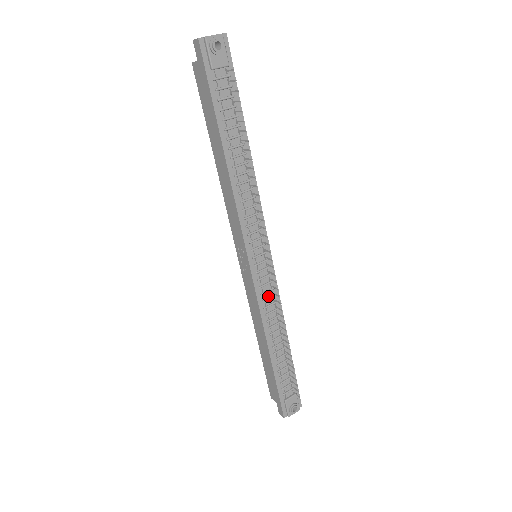
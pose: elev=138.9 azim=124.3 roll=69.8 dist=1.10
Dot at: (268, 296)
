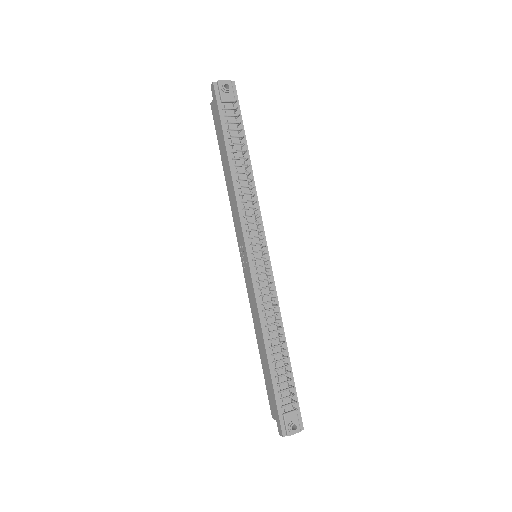
Dot at: (266, 293)
